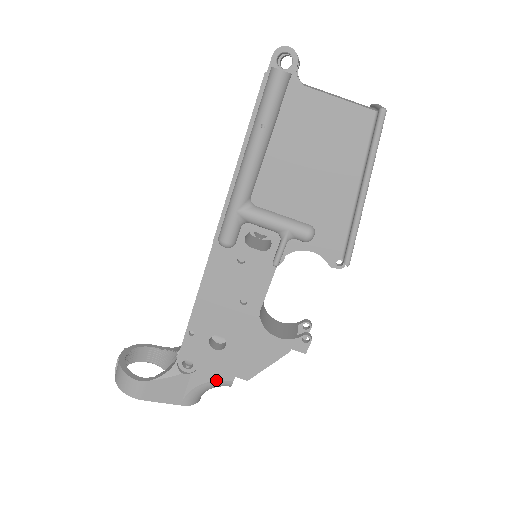
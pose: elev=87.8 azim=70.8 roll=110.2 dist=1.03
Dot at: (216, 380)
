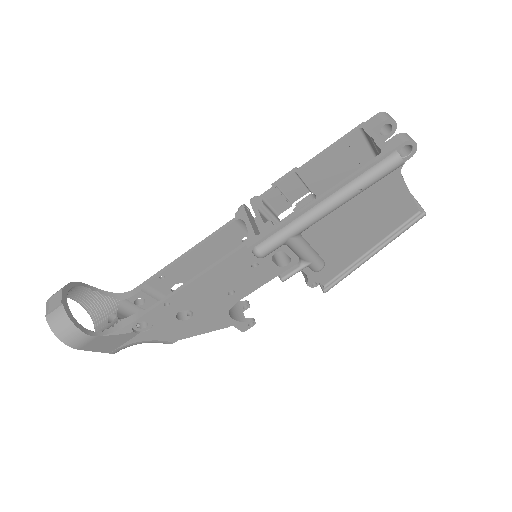
Dot at: (160, 340)
